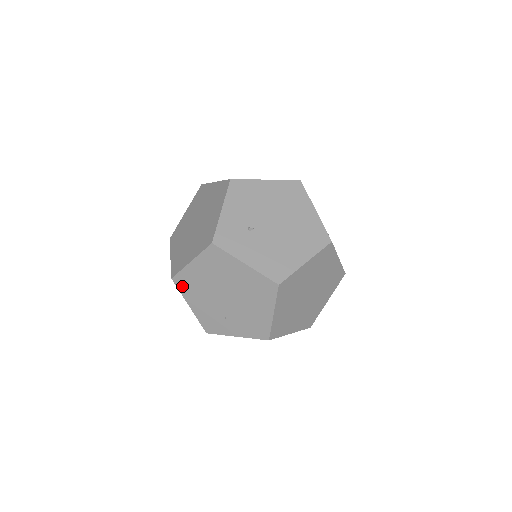
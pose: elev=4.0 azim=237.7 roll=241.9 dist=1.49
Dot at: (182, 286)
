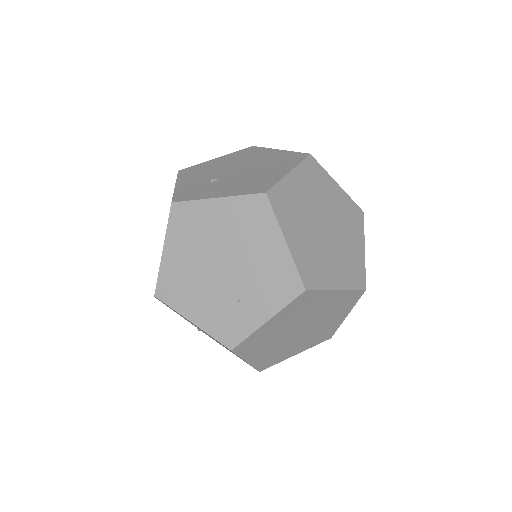
Dot at: (170, 296)
